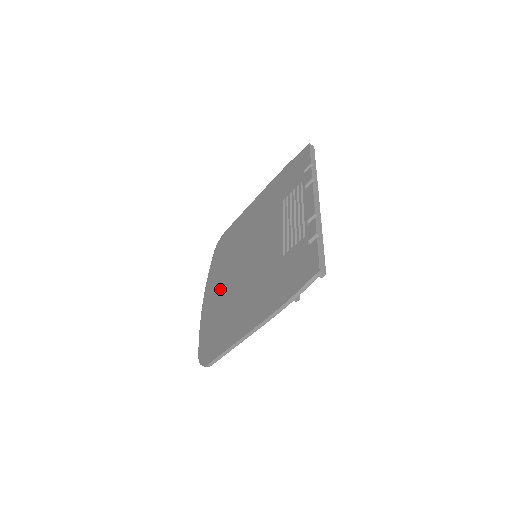
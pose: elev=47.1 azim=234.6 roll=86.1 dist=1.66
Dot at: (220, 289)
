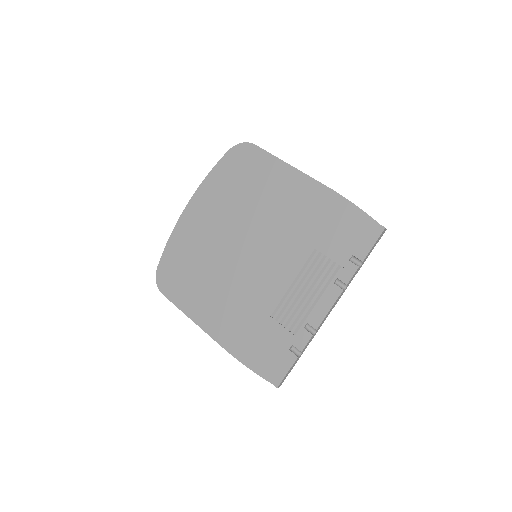
Dot at: (209, 228)
